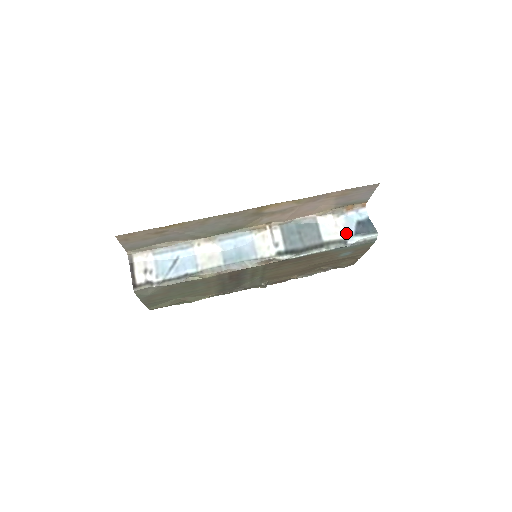
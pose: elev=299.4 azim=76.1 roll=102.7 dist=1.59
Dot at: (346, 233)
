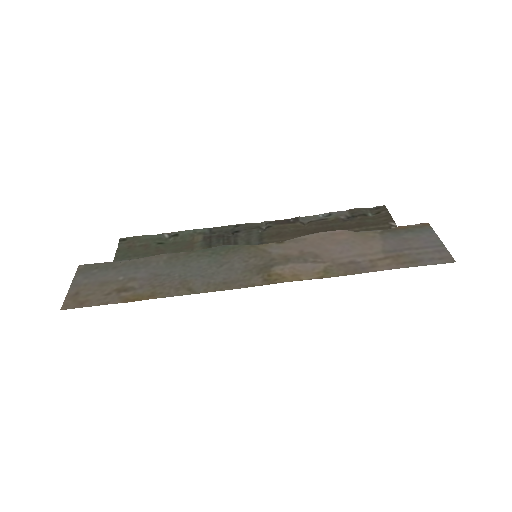
Dot at: occluded
